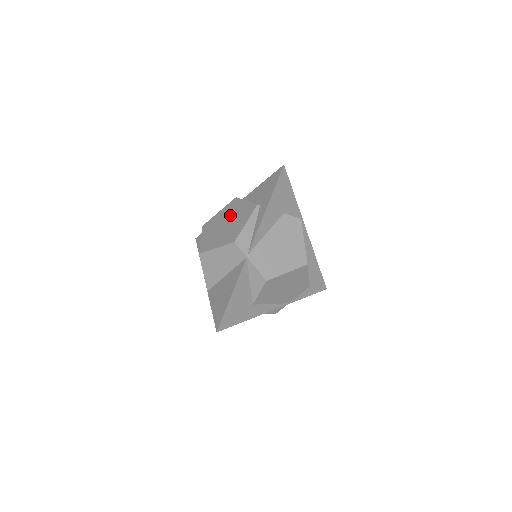
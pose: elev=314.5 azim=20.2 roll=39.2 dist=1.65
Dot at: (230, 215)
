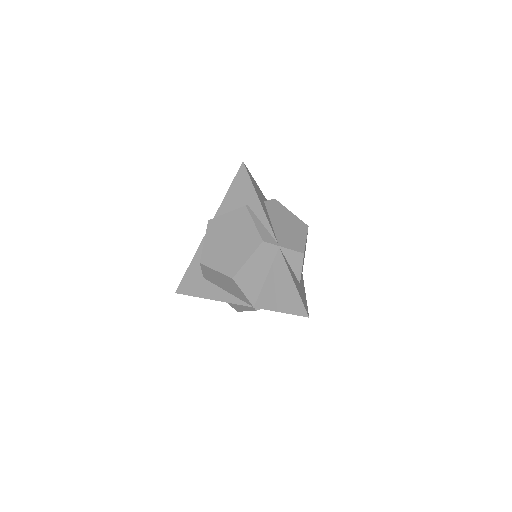
Dot at: (224, 233)
